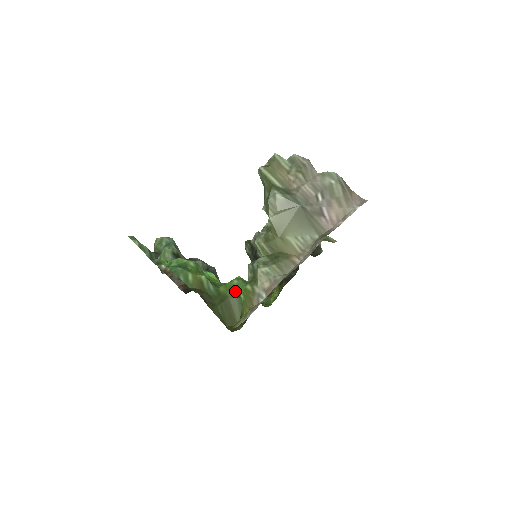
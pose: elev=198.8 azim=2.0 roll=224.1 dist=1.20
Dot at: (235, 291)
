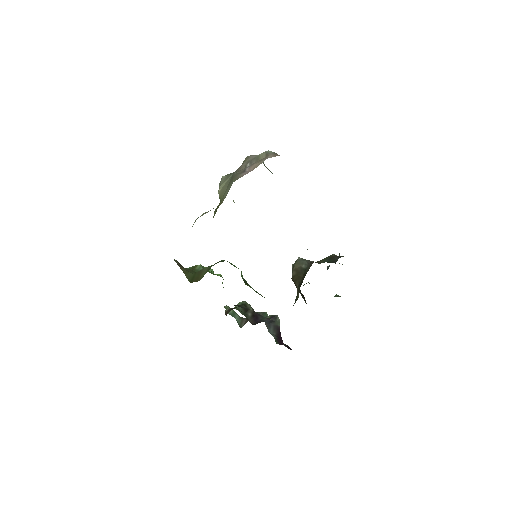
Dot at: occluded
